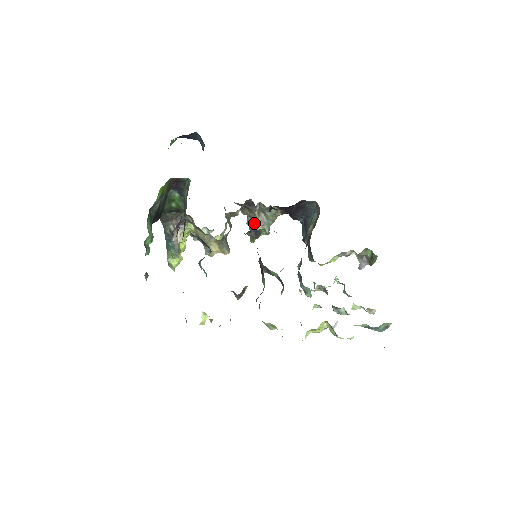
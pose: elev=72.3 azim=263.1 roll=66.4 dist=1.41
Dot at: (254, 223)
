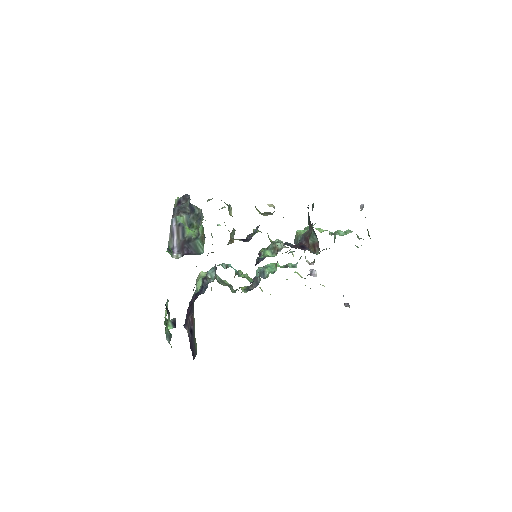
Dot at: occluded
